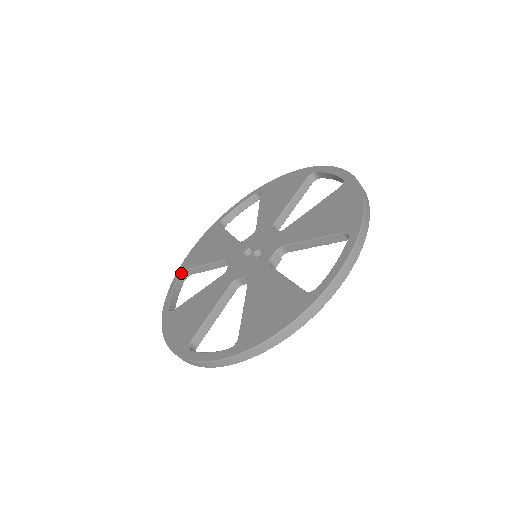
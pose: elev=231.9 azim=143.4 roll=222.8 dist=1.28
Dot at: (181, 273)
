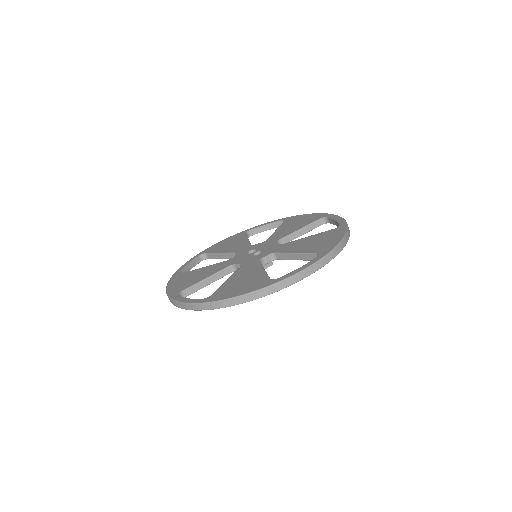
Dot at: (202, 254)
